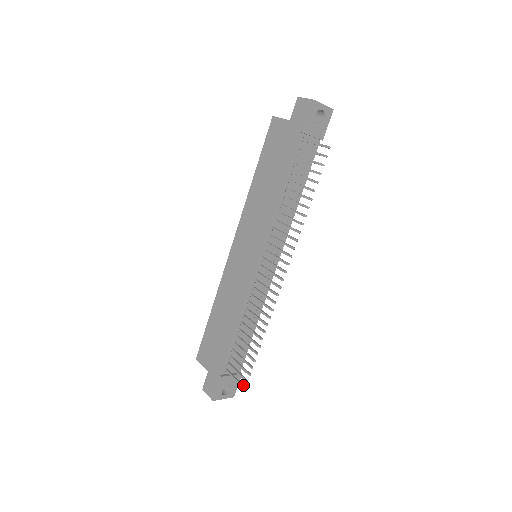
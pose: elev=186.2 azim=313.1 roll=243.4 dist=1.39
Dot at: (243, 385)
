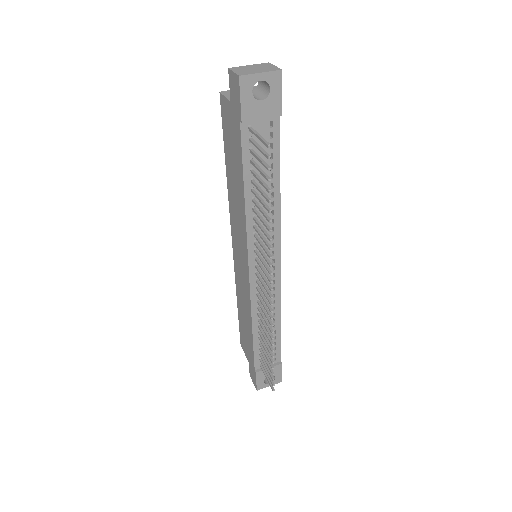
Dot at: (272, 386)
